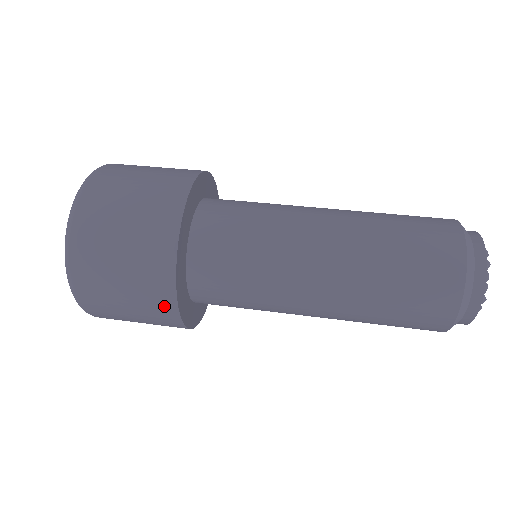
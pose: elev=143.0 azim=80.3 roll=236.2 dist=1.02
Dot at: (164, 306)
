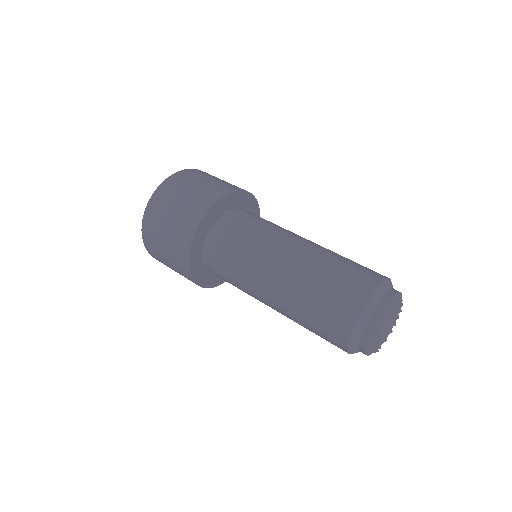
Dot at: (184, 270)
